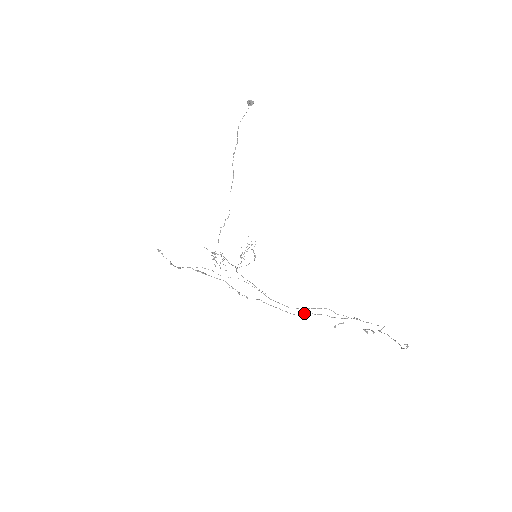
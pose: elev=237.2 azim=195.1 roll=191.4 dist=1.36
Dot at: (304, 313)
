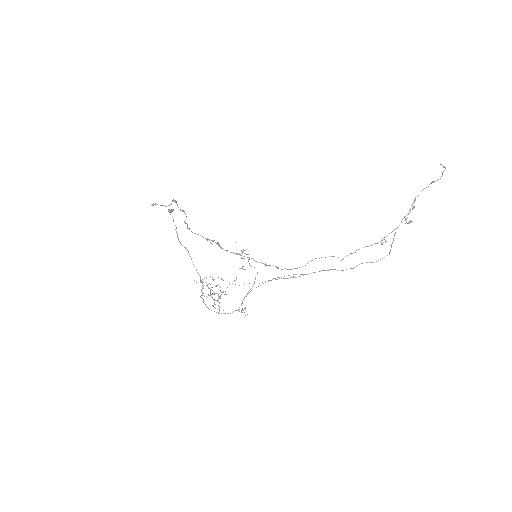
Dot at: occluded
